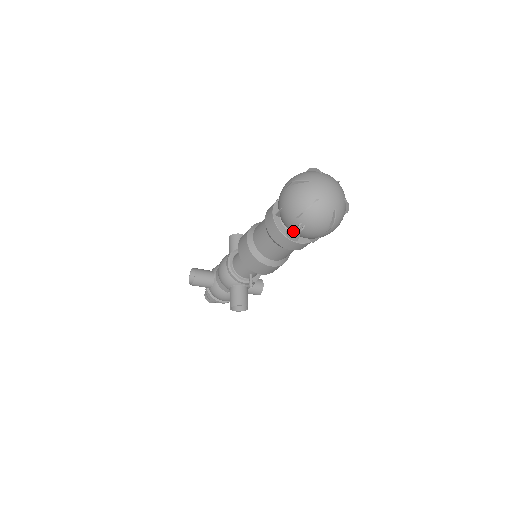
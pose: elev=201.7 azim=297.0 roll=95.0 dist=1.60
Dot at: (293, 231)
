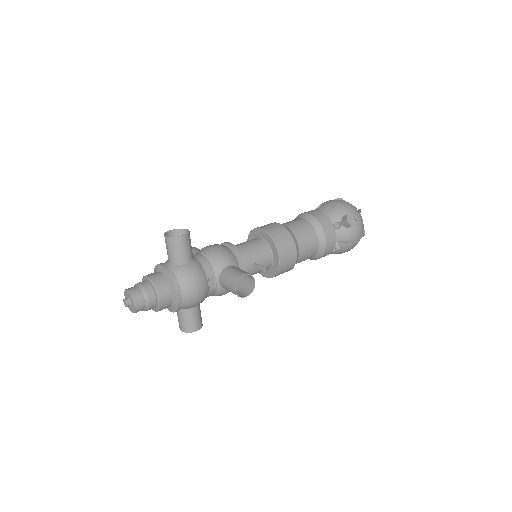
Dot at: (350, 218)
